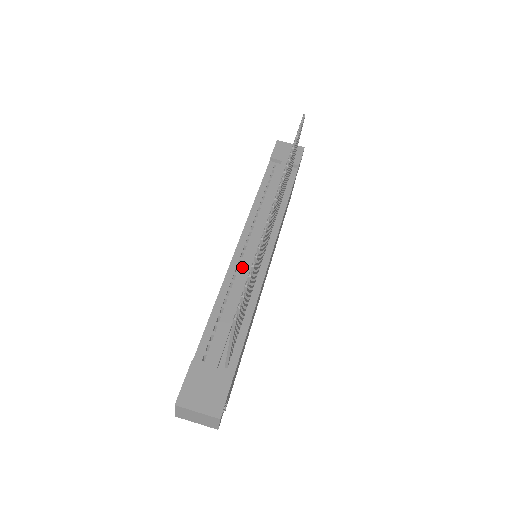
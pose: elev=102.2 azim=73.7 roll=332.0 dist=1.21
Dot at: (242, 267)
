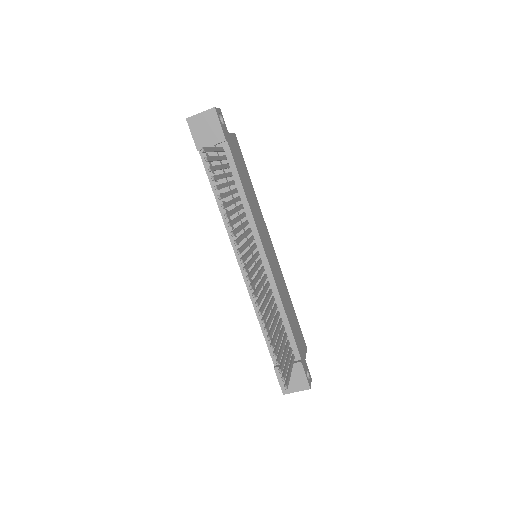
Dot at: occluded
